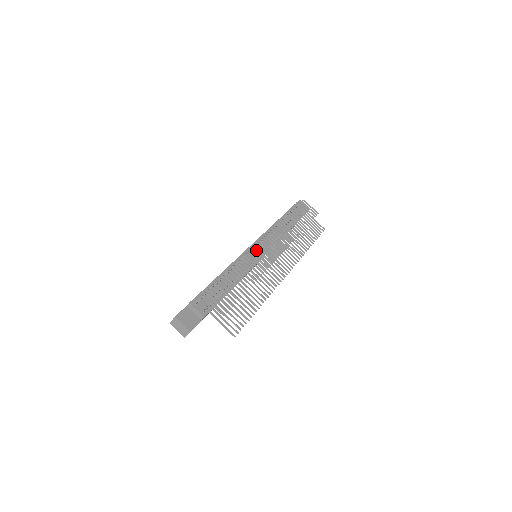
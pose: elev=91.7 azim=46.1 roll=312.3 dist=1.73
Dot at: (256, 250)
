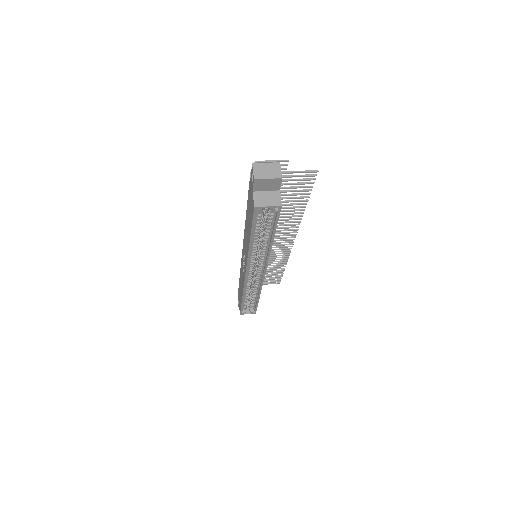
Dot at: occluded
